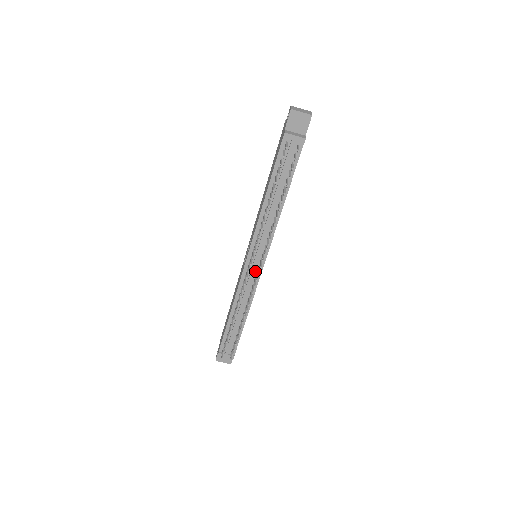
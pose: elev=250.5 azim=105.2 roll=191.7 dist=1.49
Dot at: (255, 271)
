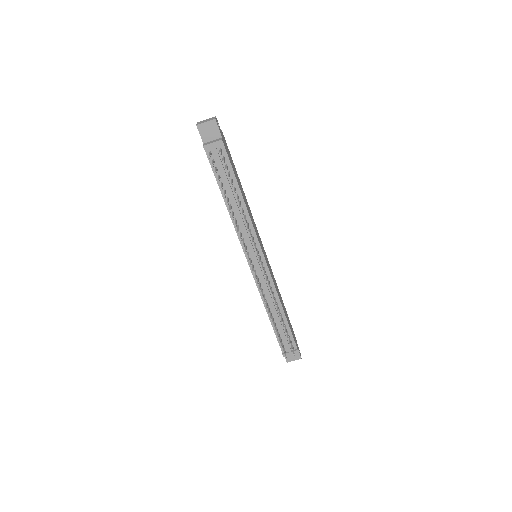
Dot at: occluded
